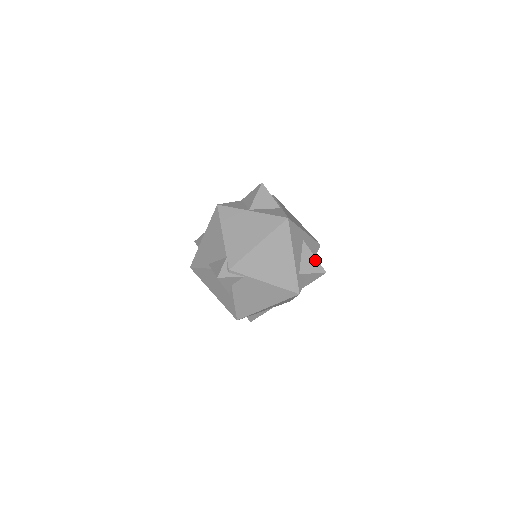
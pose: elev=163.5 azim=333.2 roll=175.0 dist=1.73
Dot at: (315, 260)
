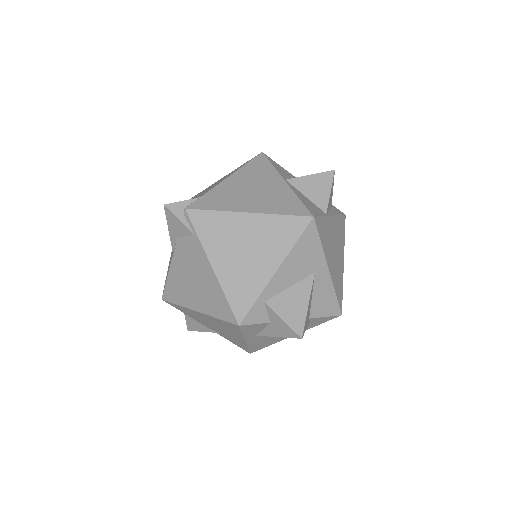
Dot at: (304, 309)
